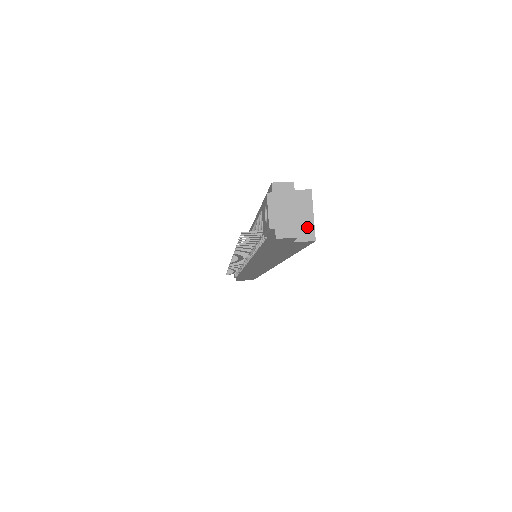
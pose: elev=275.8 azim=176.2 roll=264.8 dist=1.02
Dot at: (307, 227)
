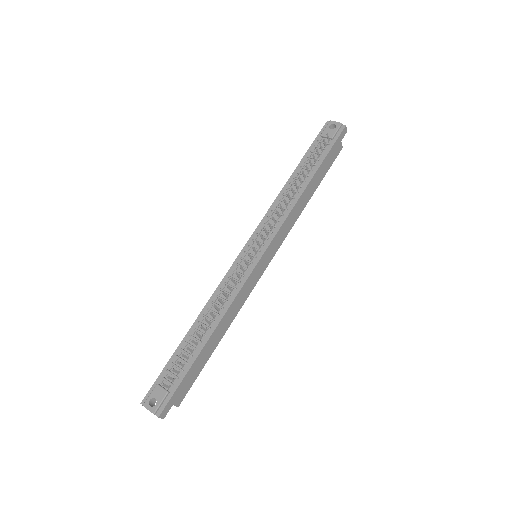
Dot at: occluded
